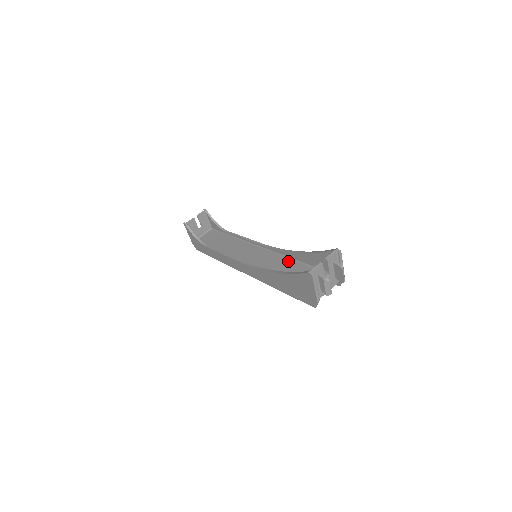
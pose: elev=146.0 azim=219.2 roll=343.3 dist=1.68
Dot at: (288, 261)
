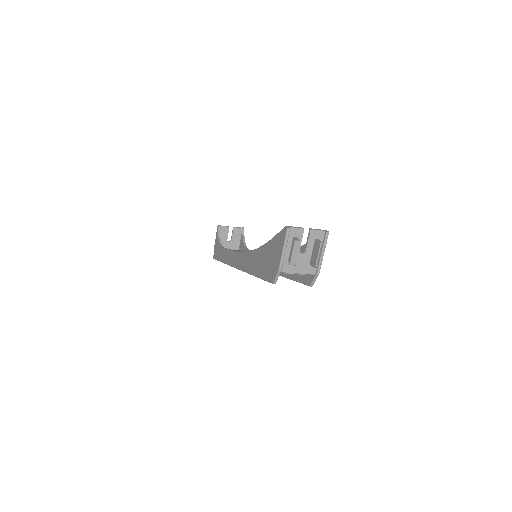
Dot at: occluded
